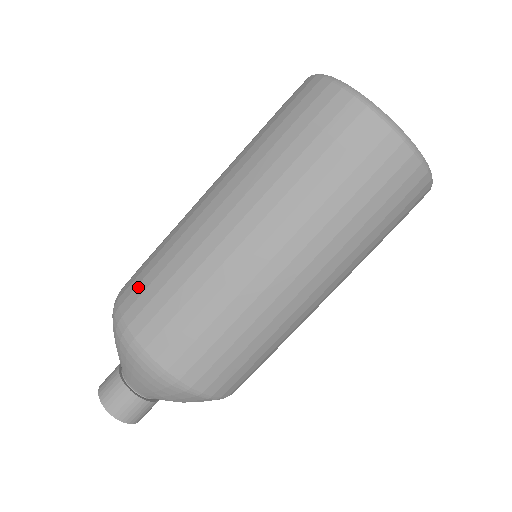
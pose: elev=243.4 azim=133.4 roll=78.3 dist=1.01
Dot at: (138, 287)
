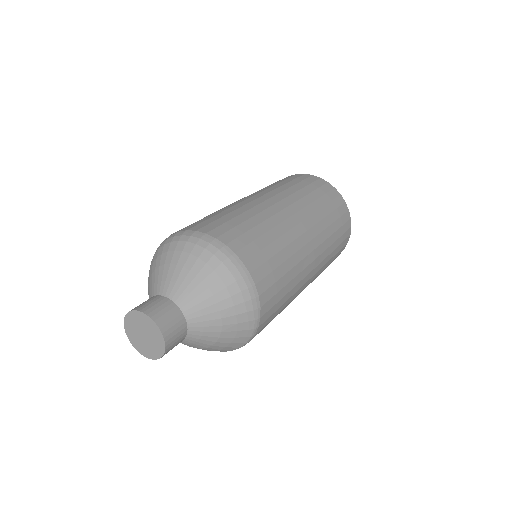
Dot at: (233, 230)
